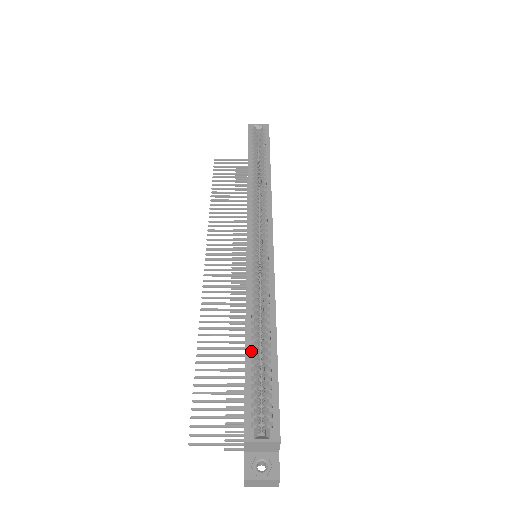
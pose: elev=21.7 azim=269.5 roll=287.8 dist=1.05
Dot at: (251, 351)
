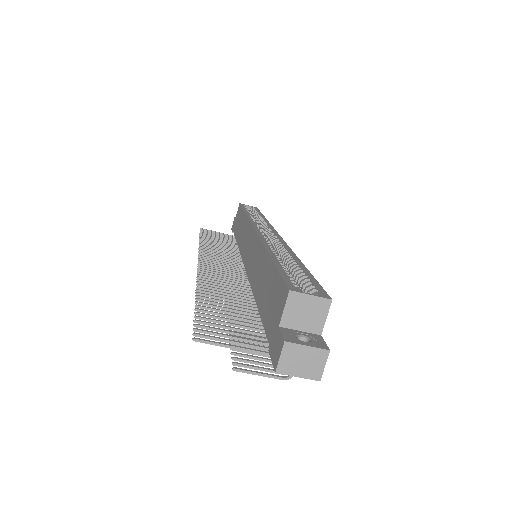
Dot at: (278, 261)
